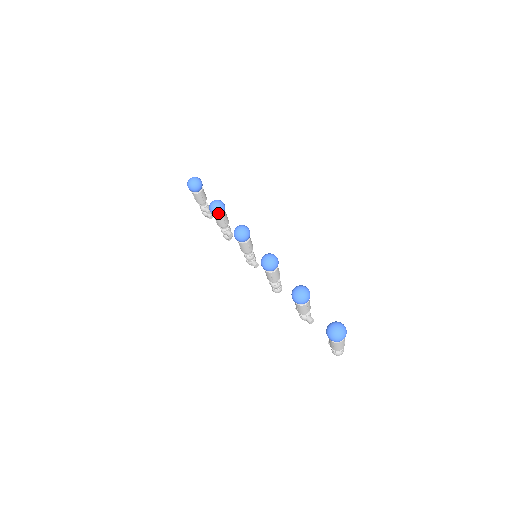
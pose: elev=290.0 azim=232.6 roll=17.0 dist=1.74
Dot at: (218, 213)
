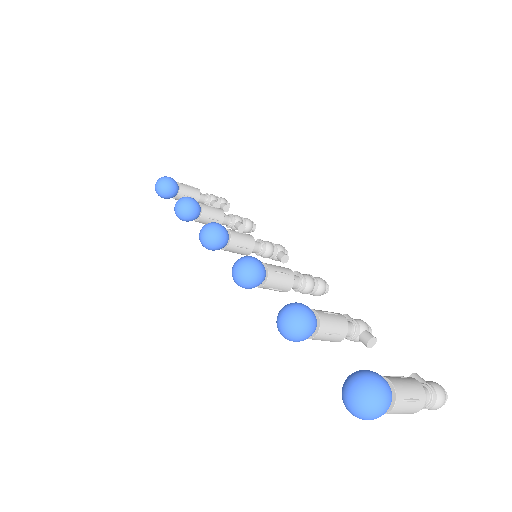
Dot at: (188, 217)
